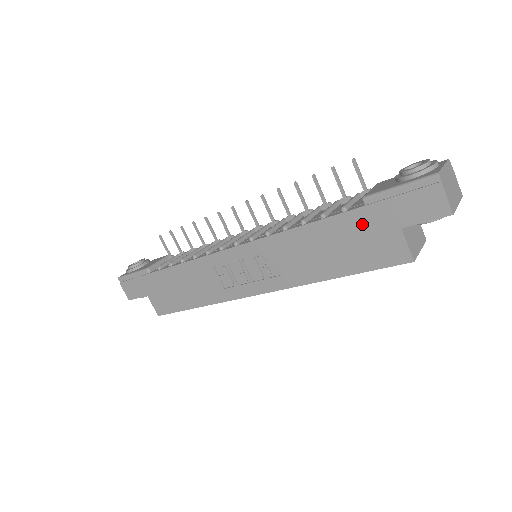
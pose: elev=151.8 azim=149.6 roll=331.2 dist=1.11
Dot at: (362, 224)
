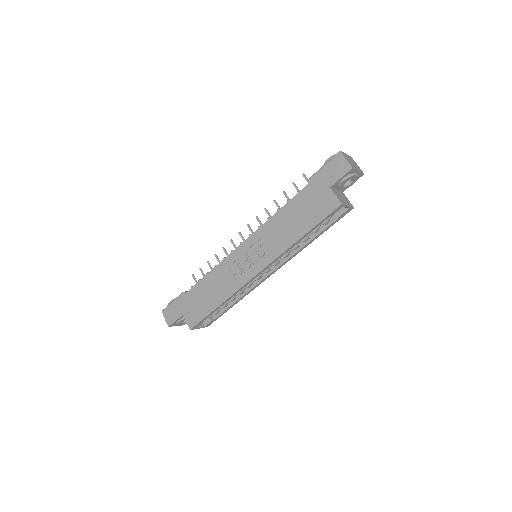
Dot at: (310, 194)
